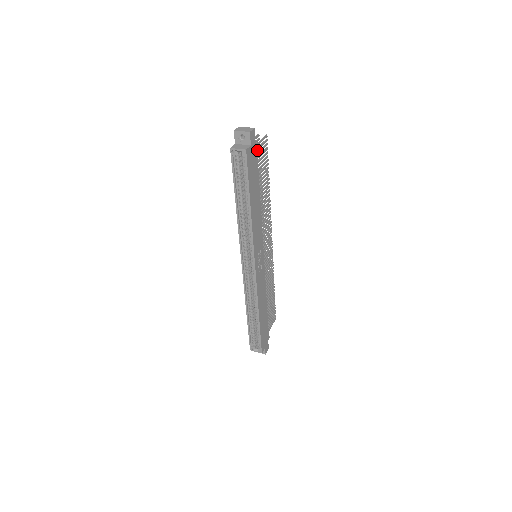
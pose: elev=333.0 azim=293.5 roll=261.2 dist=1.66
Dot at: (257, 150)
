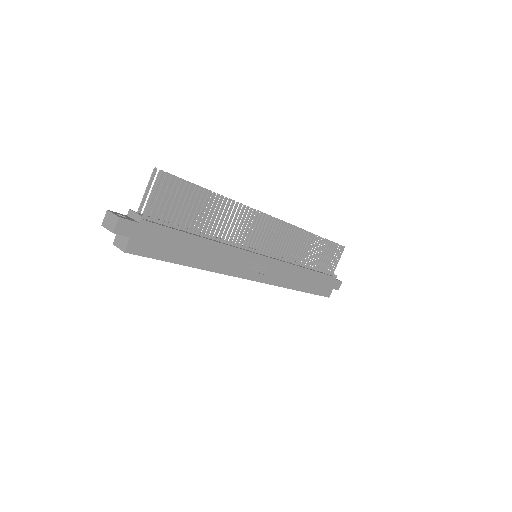
Dot at: occluded
